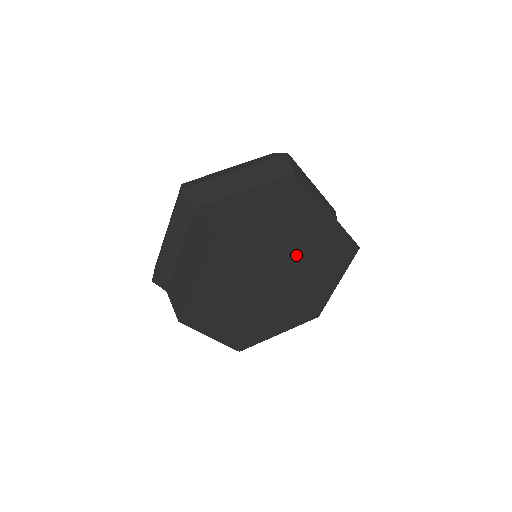
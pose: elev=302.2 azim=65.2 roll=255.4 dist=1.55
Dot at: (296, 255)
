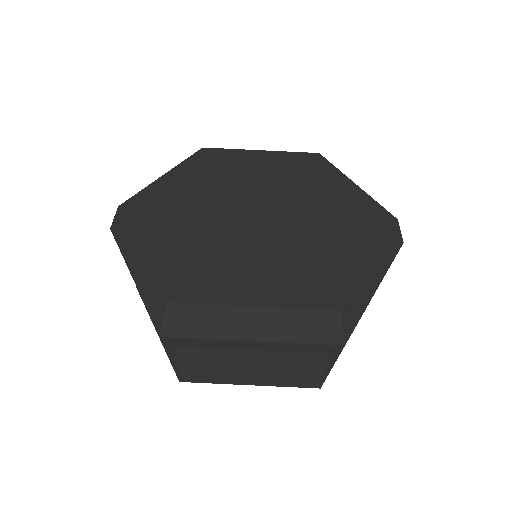
Dot at: occluded
